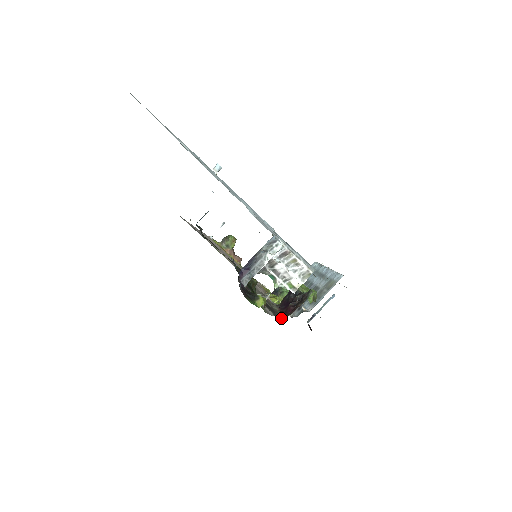
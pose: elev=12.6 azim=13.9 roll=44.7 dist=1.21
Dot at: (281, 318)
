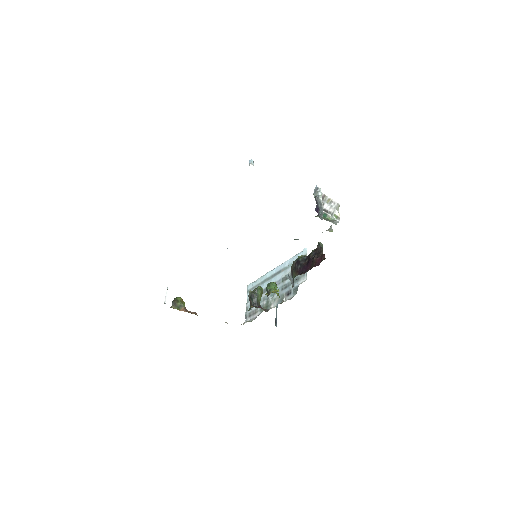
Dot at: occluded
